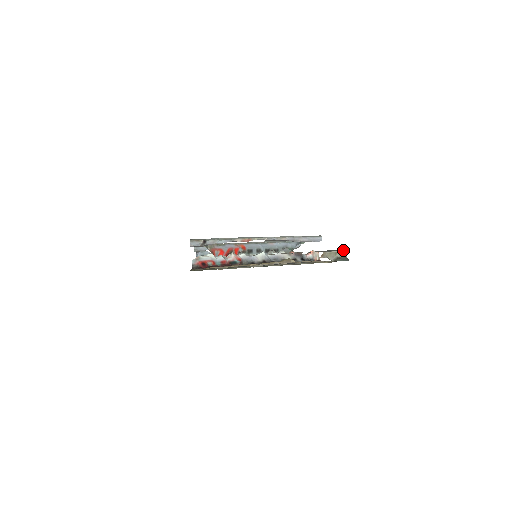
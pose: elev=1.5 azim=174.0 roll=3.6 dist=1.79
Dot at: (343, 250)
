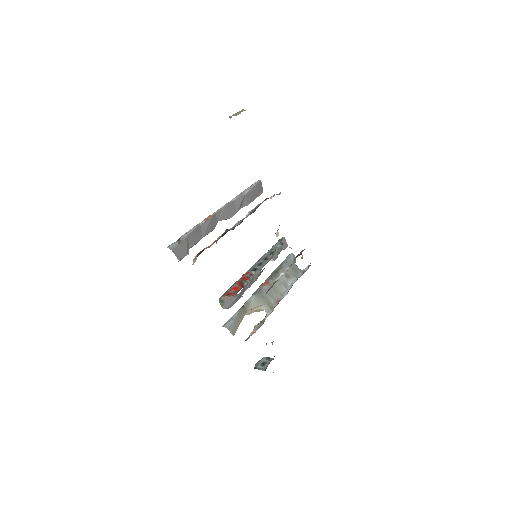
Dot at: occluded
